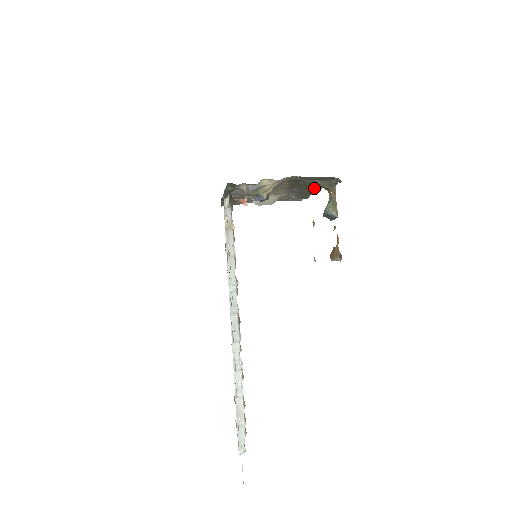
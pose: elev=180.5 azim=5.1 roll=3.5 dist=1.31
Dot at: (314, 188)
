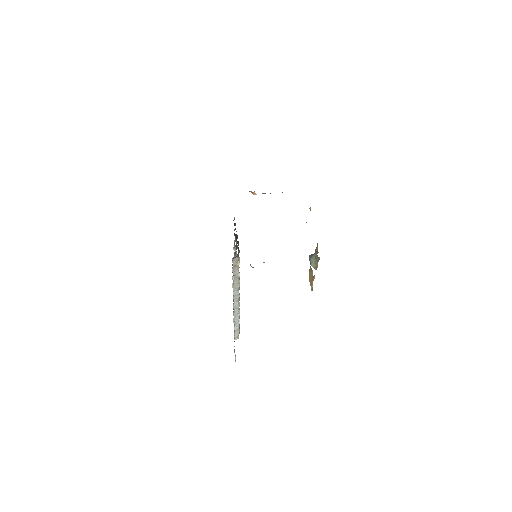
Dot at: occluded
